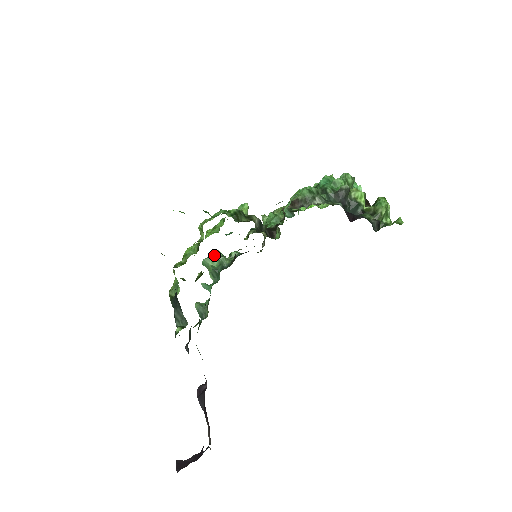
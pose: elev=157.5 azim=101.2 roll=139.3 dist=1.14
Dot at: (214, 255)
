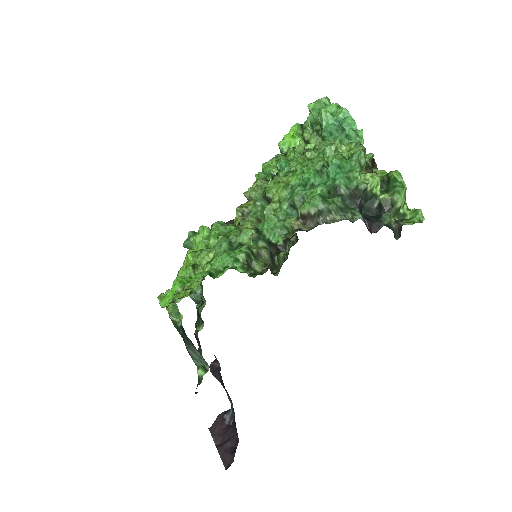
Dot at: occluded
